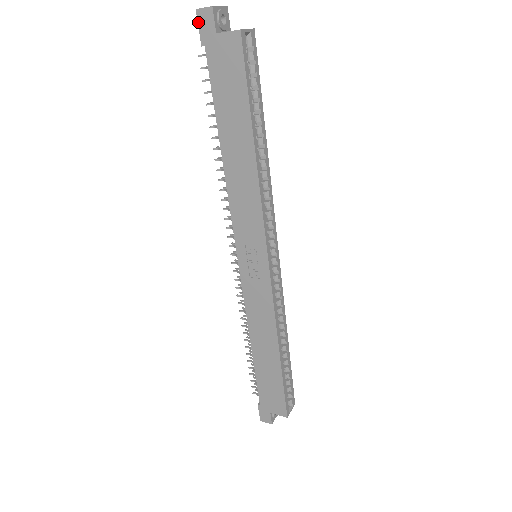
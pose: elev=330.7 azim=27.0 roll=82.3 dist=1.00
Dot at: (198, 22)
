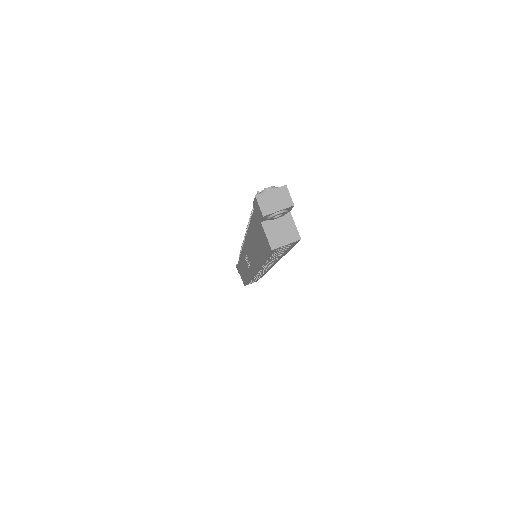
Dot at: (254, 200)
